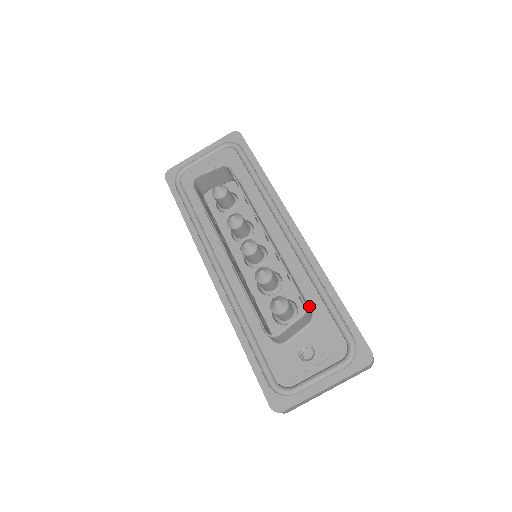
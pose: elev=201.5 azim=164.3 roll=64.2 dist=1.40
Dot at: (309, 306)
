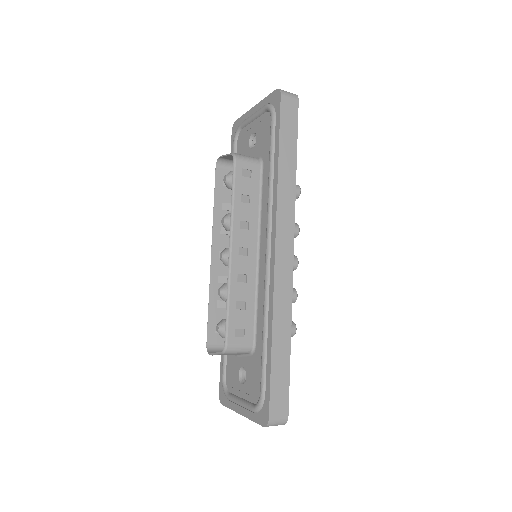
Dot at: (255, 339)
